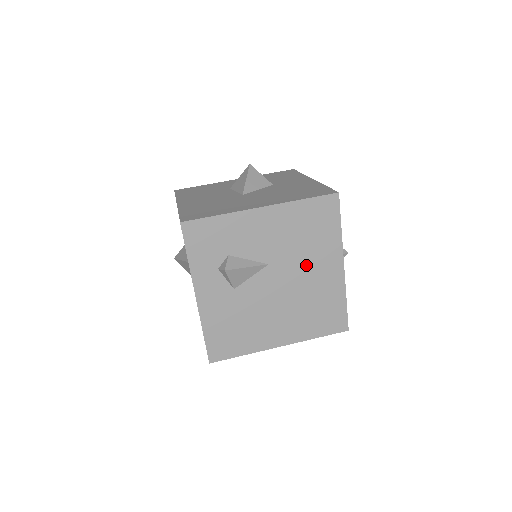
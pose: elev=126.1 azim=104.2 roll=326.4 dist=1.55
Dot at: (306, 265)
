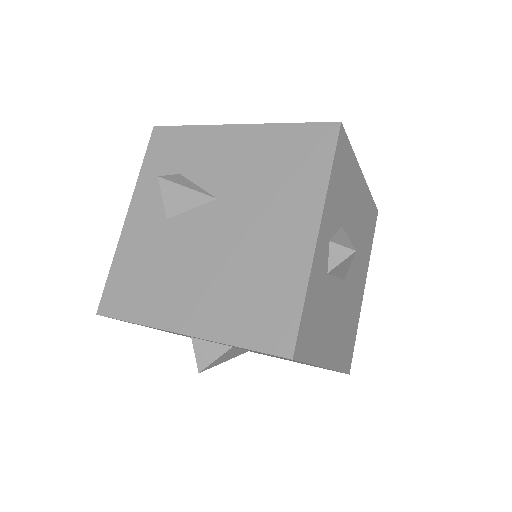
Dot at: (263, 215)
